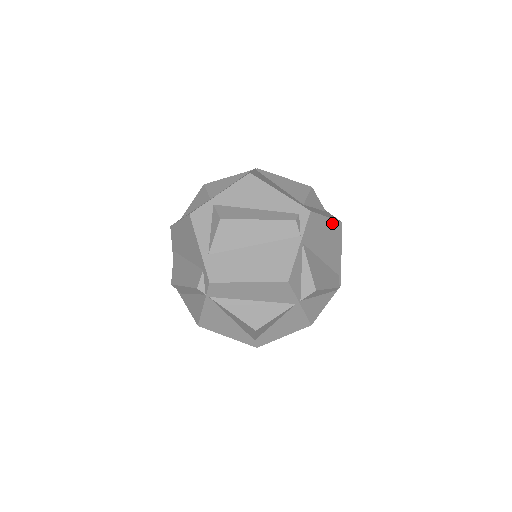
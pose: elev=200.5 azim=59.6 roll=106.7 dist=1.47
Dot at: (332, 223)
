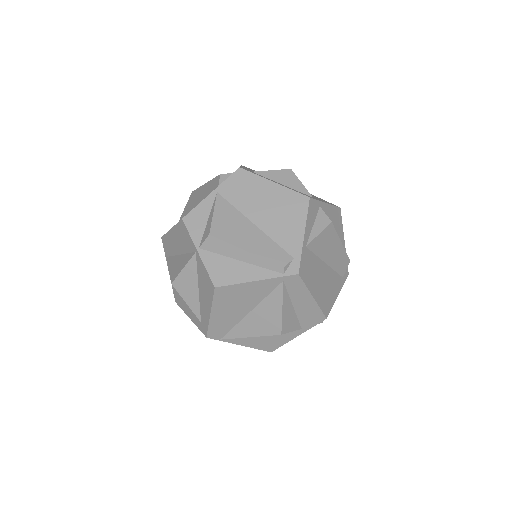
Dot at: (285, 192)
